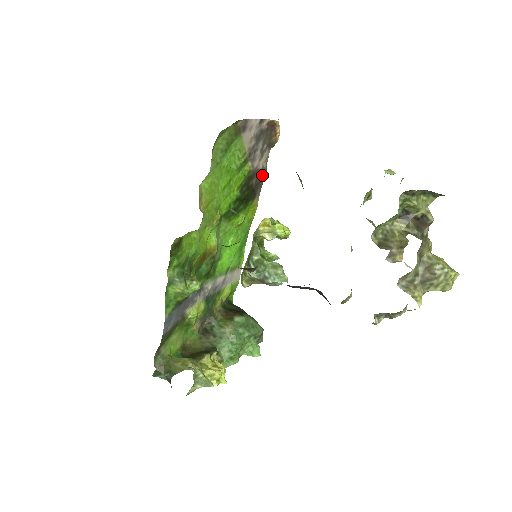
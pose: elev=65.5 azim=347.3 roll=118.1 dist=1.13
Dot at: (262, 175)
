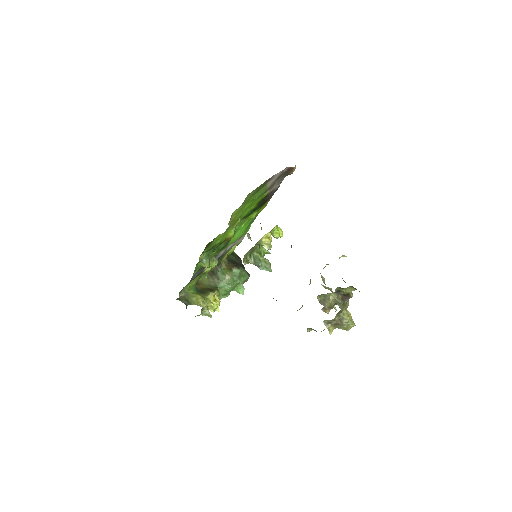
Dot at: (275, 191)
